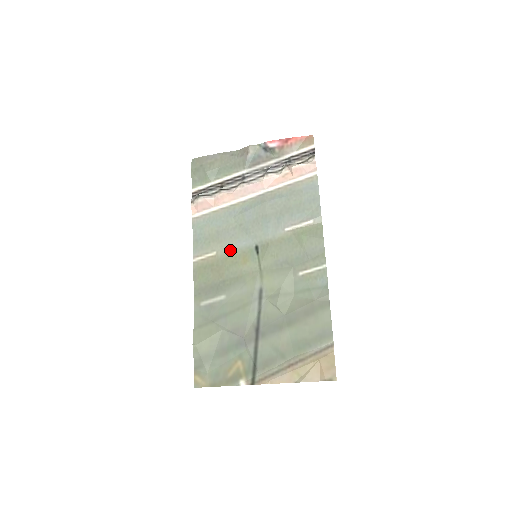
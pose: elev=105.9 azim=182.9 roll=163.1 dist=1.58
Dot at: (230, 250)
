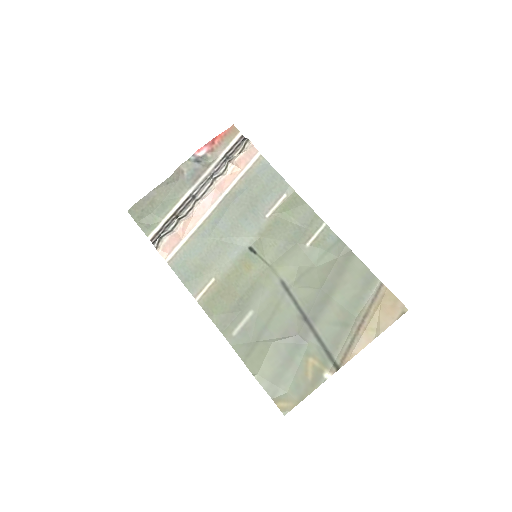
Dot at: (227, 267)
